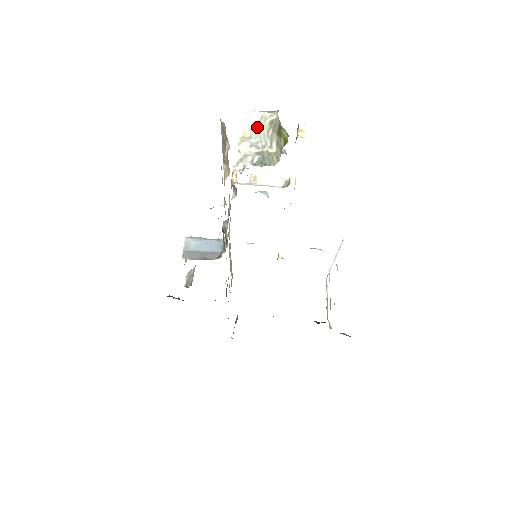
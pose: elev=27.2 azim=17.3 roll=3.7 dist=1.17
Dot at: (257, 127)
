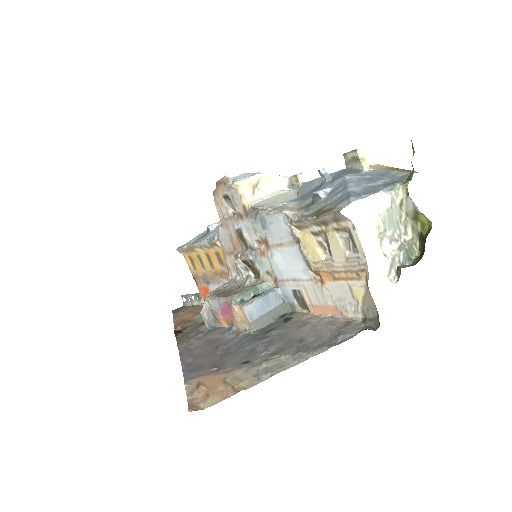
Dot at: (390, 216)
